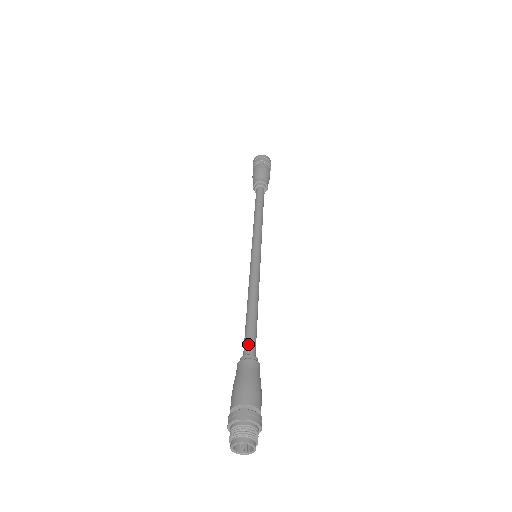
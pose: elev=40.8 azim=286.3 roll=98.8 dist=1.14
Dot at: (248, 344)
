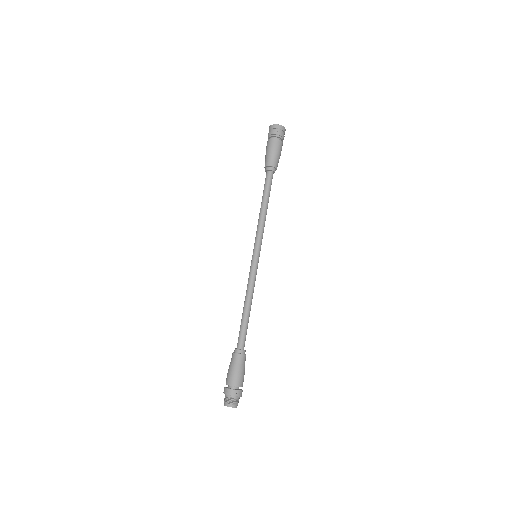
Dot at: (239, 340)
